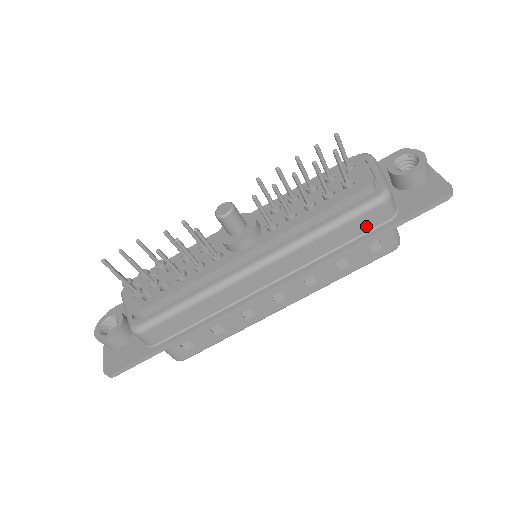
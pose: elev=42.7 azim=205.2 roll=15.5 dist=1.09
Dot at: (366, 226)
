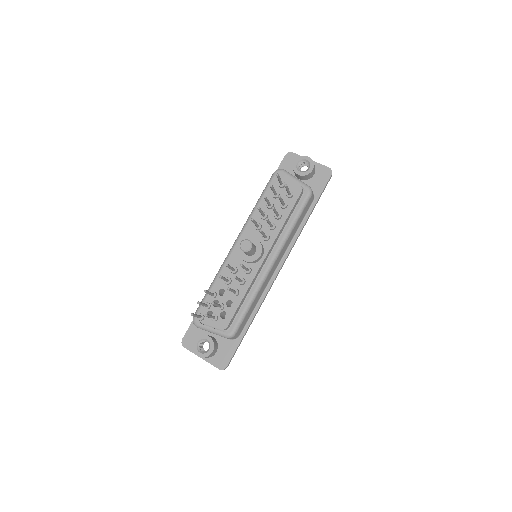
Dot at: (306, 210)
